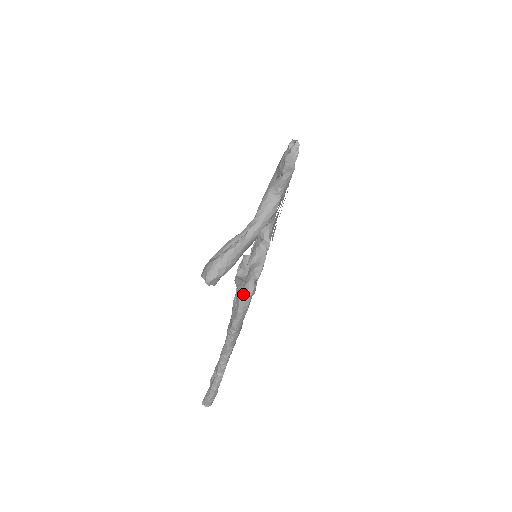
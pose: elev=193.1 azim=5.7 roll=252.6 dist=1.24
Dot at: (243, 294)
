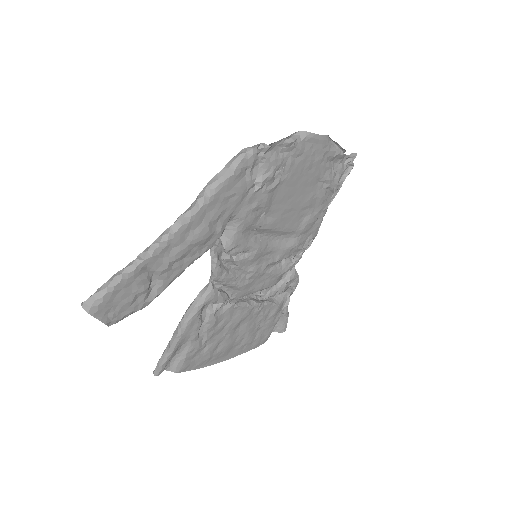
Dot at: (242, 151)
